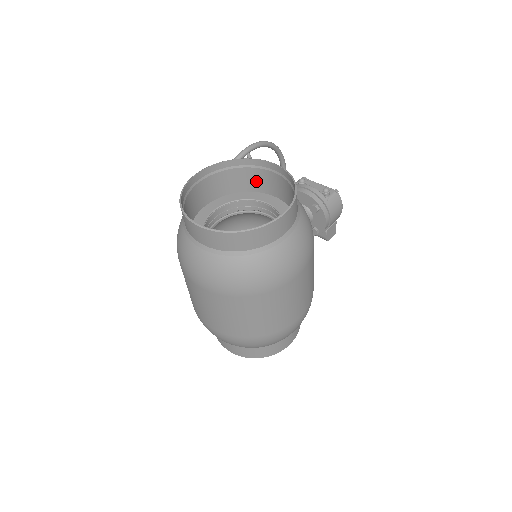
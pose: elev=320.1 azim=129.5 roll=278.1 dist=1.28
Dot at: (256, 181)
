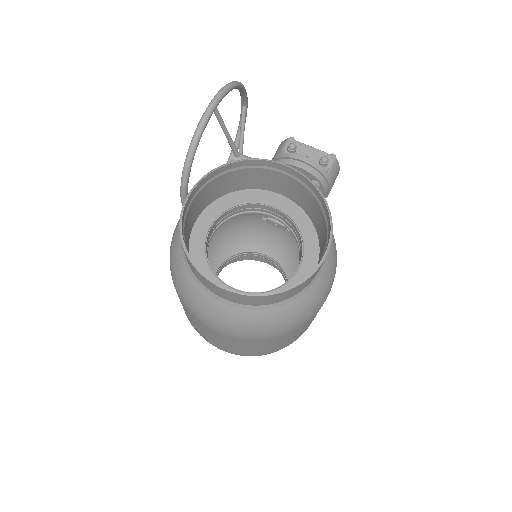
Dot at: (257, 180)
